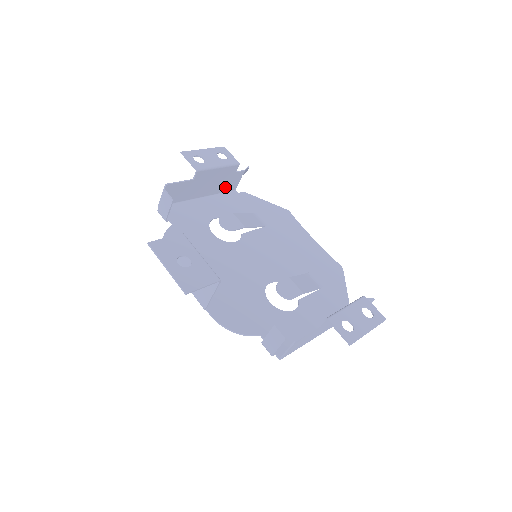
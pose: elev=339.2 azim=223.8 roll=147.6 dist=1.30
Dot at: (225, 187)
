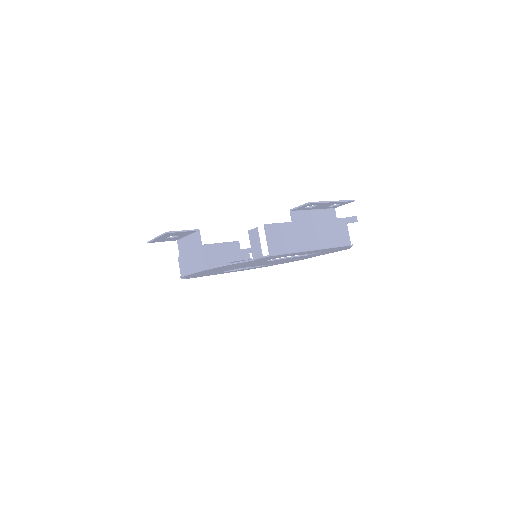
Dot at: occluded
